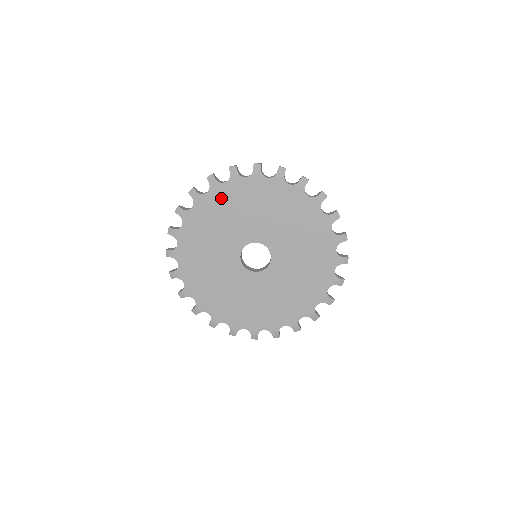
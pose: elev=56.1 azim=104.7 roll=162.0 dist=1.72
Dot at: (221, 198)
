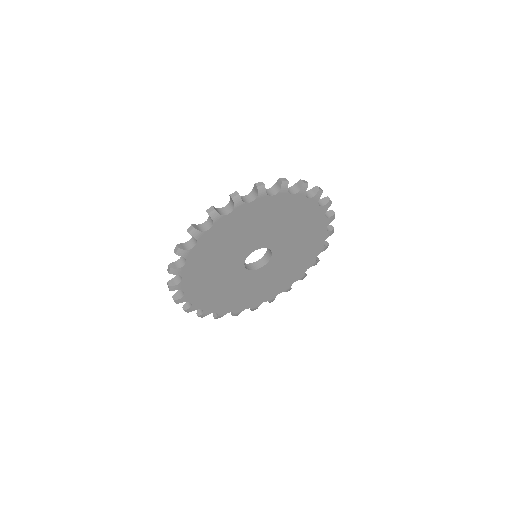
Dot at: (201, 255)
